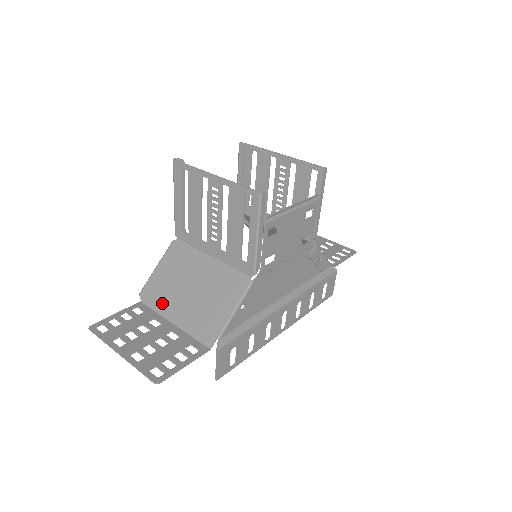
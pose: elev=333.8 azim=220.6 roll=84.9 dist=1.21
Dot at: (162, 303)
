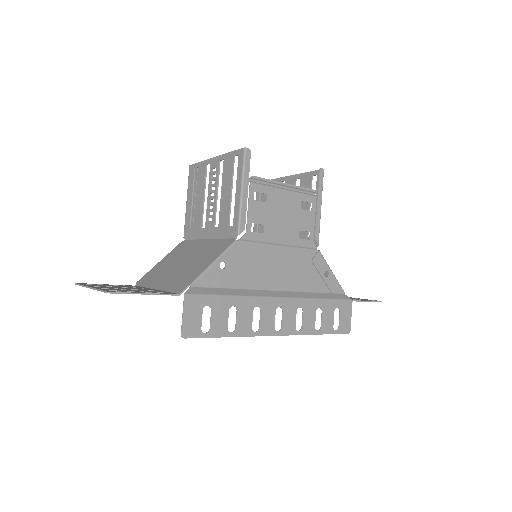
Dot at: (153, 280)
